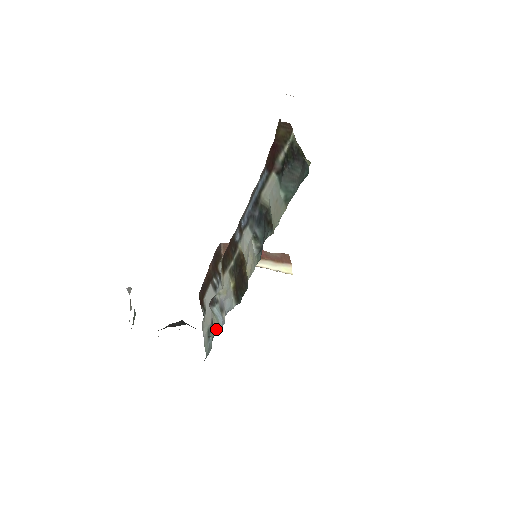
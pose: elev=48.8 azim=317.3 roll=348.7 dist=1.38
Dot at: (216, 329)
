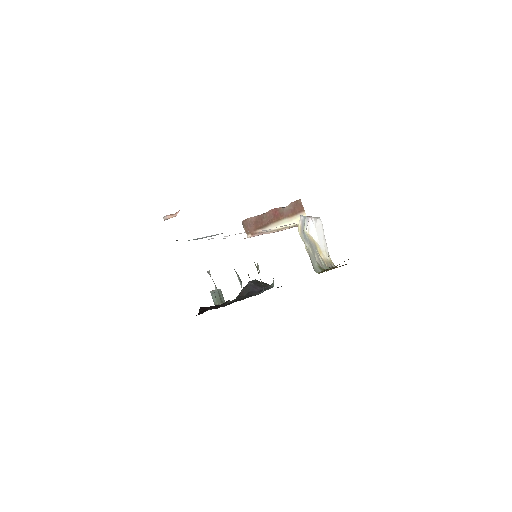
Dot at: occluded
